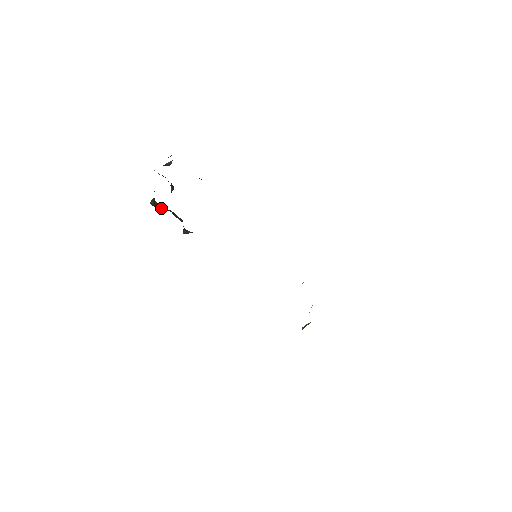
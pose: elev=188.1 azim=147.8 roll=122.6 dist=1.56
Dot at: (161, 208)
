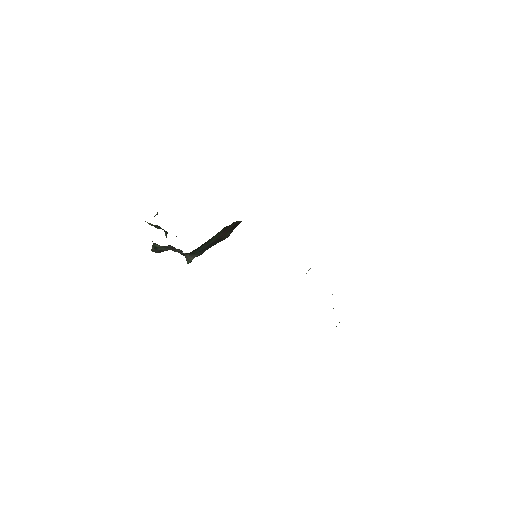
Dot at: (161, 249)
